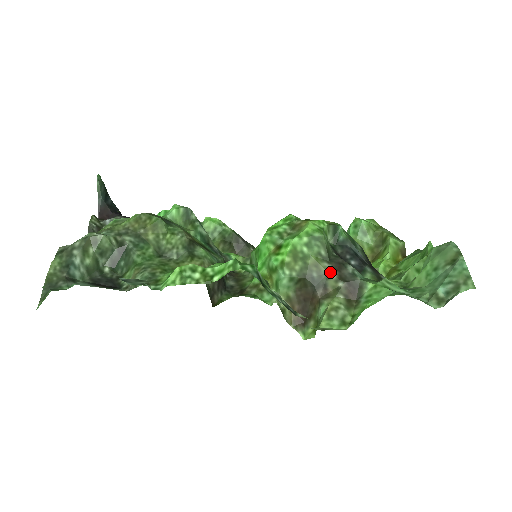
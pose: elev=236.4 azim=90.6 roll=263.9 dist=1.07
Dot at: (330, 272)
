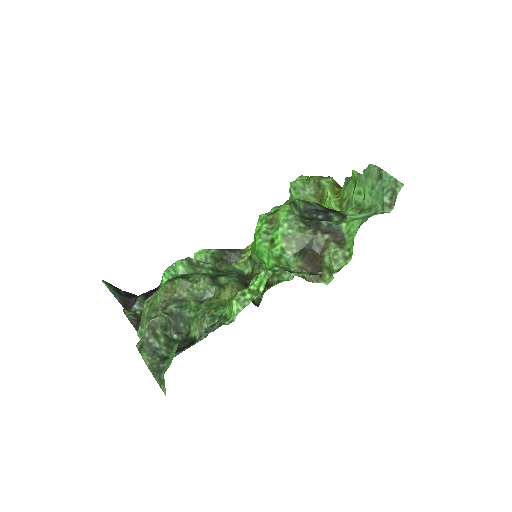
Dot at: (315, 234)
